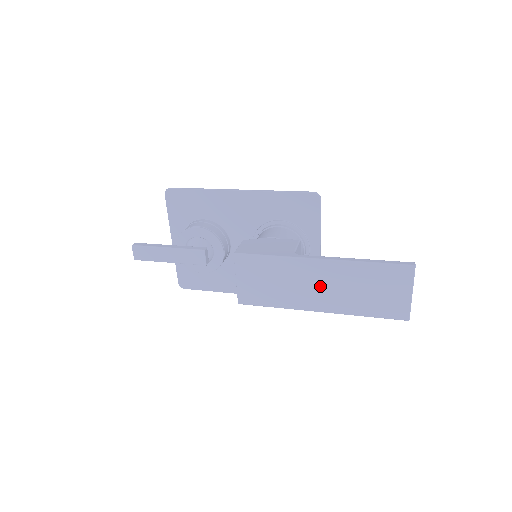
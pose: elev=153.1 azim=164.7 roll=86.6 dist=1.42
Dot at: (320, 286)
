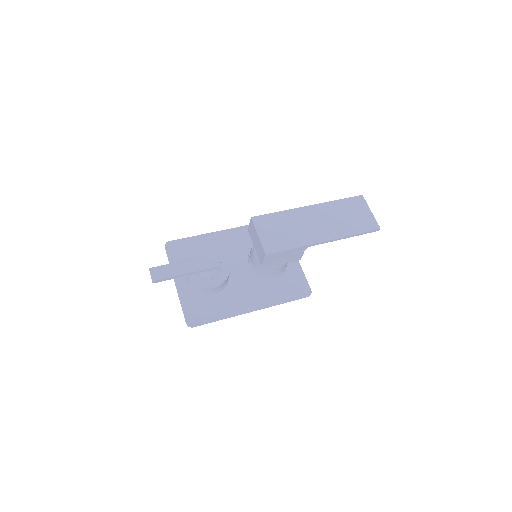
Dot at: (317, 222)
